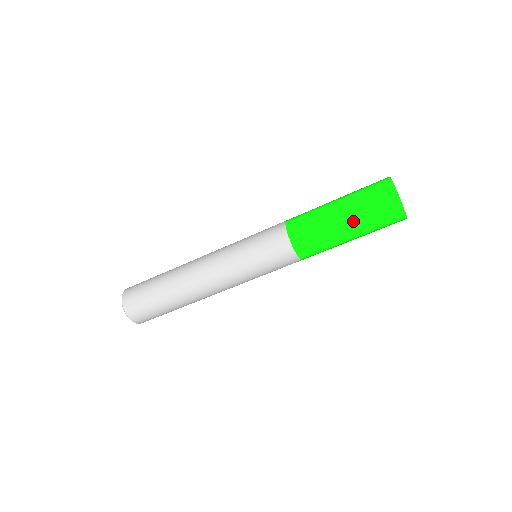
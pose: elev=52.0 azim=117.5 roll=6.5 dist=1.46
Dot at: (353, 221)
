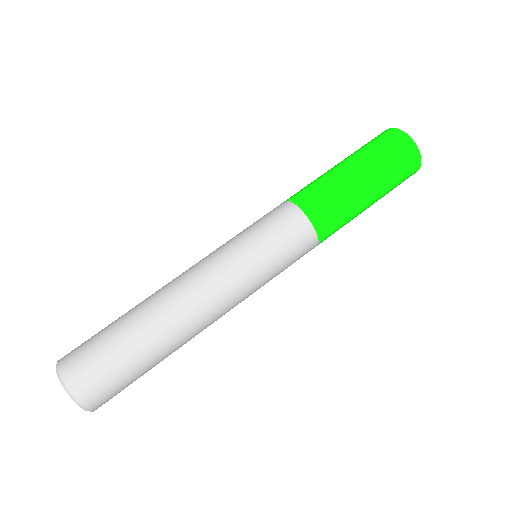
Dot at: (372, 175)
